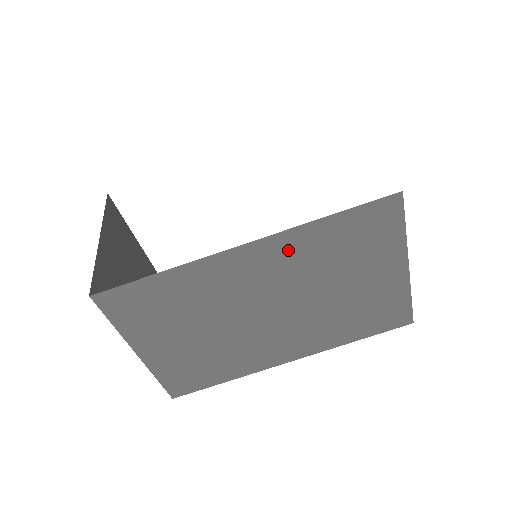
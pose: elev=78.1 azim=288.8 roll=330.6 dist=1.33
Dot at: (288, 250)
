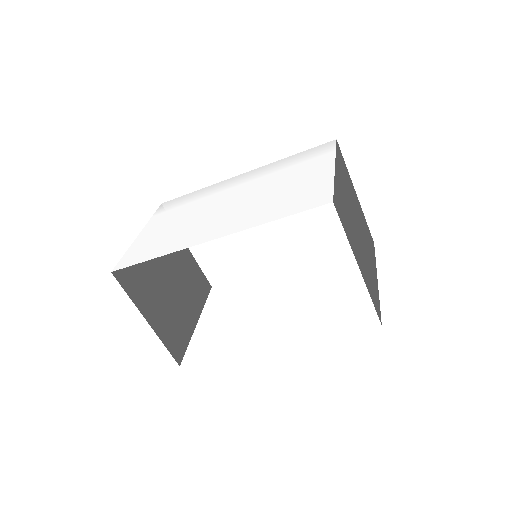
Dot at: occluded
